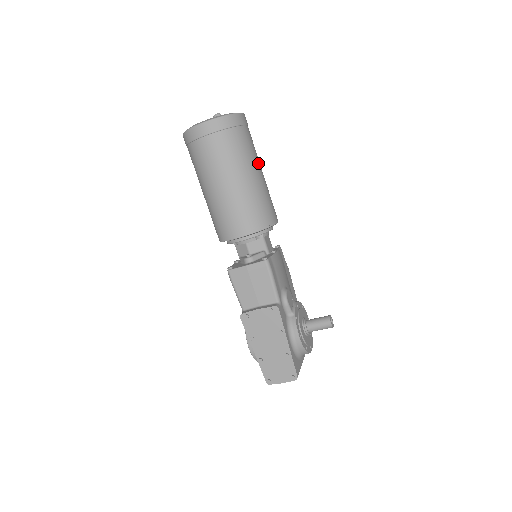
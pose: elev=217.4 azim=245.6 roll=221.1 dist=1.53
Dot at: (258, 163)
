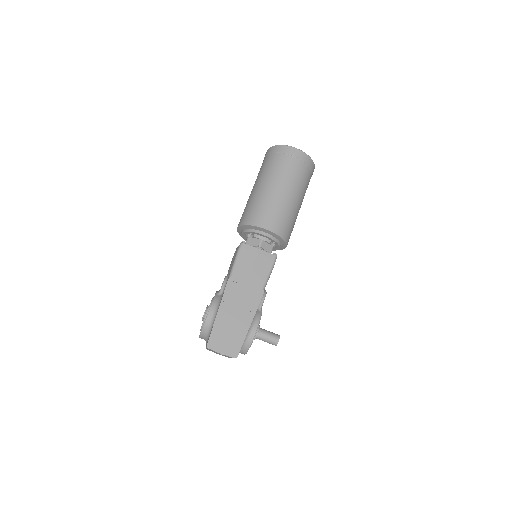
Dot at: occluded
